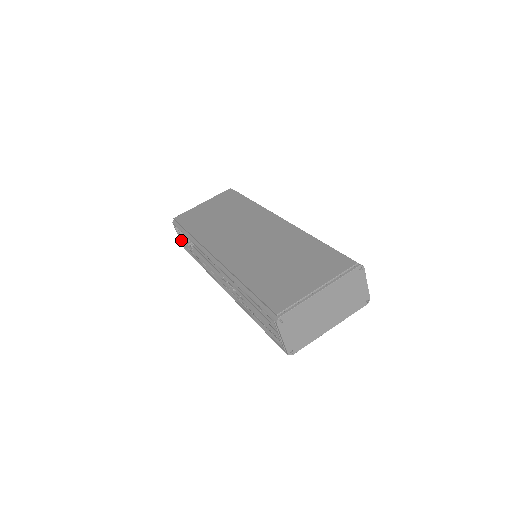
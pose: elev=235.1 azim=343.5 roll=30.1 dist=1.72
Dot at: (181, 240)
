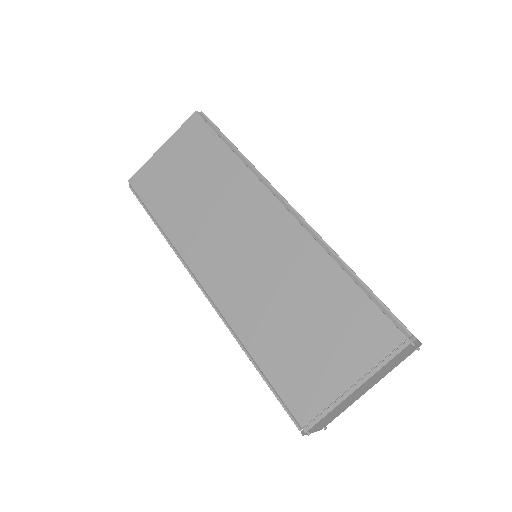
Dot at: occluded
